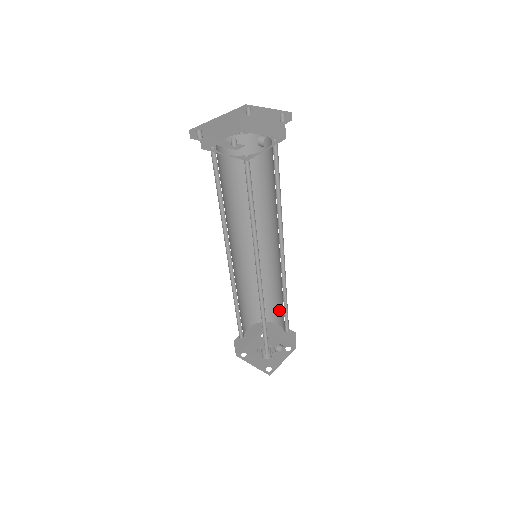
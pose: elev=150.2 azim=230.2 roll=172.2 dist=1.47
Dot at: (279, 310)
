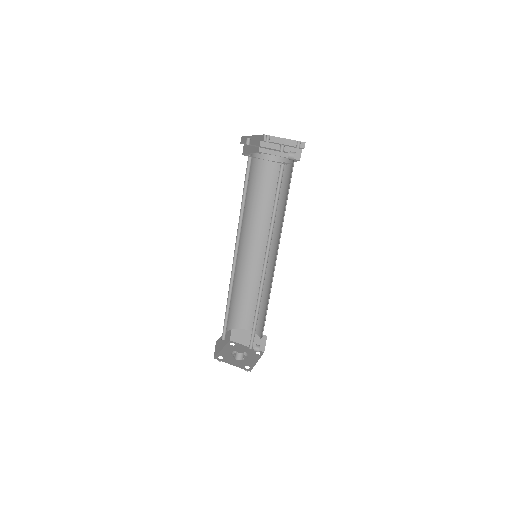
Dot at: occluded
